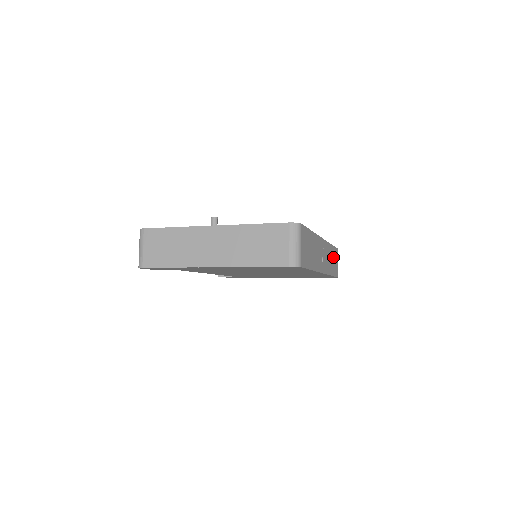
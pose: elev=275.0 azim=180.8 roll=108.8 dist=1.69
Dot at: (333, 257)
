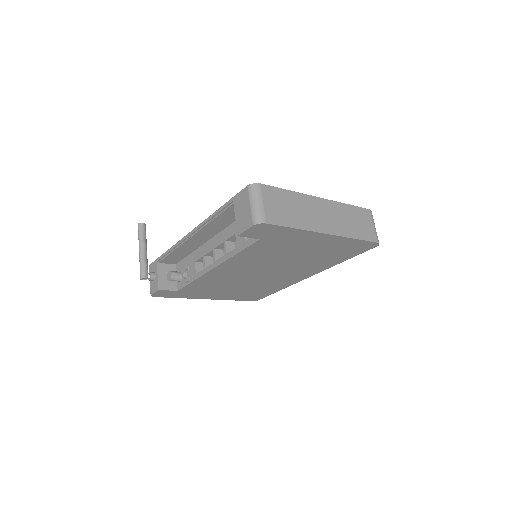
Dot at: occluded
